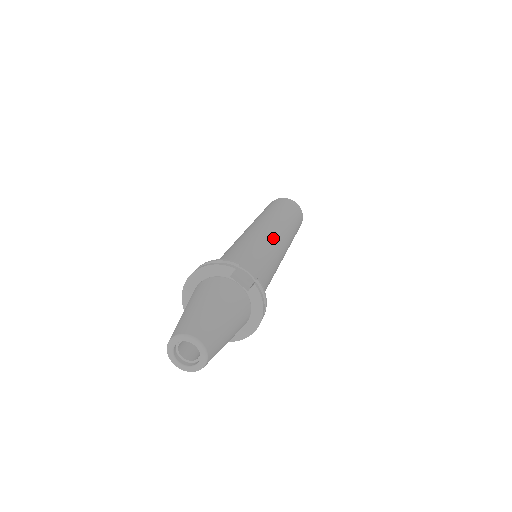
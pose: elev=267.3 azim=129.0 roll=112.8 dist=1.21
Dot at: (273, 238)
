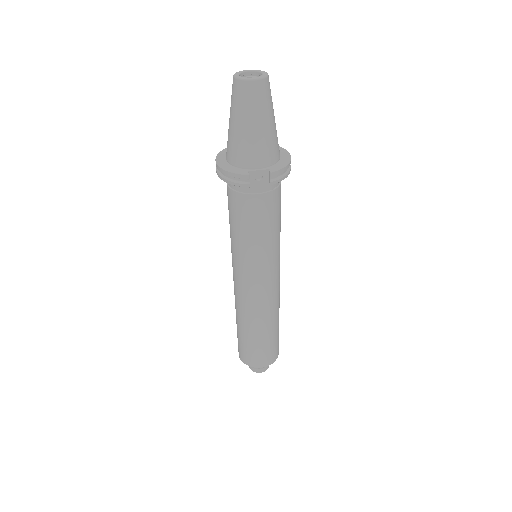
Dot at: occluded
